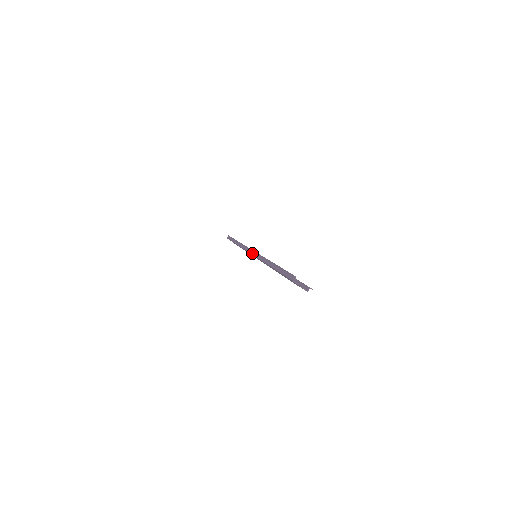
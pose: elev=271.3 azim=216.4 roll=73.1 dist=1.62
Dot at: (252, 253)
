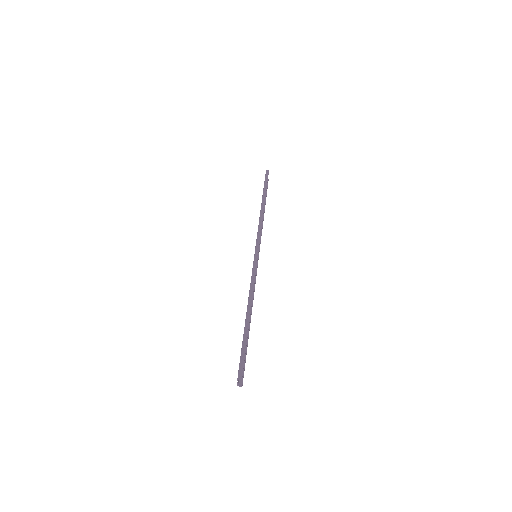
Dot at: (255, 257)
